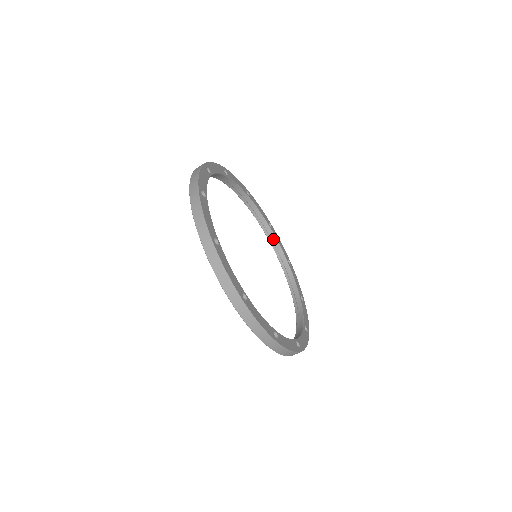
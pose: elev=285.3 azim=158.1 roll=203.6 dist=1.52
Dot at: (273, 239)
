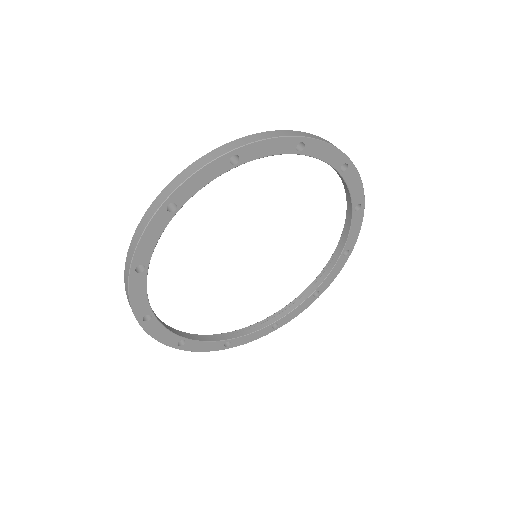
Dot at: (348, 222)
